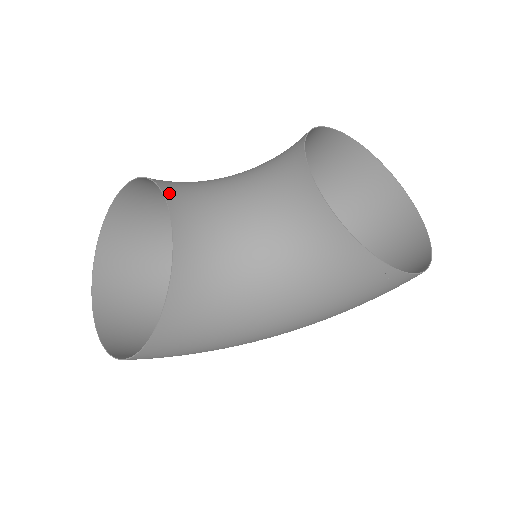
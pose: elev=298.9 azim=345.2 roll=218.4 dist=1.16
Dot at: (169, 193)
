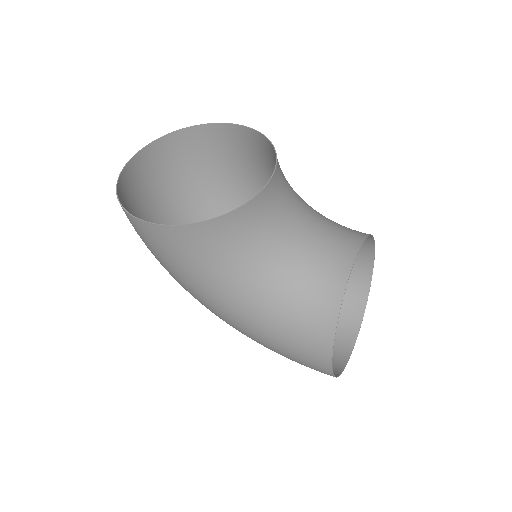
Dot at: (278, 168)
